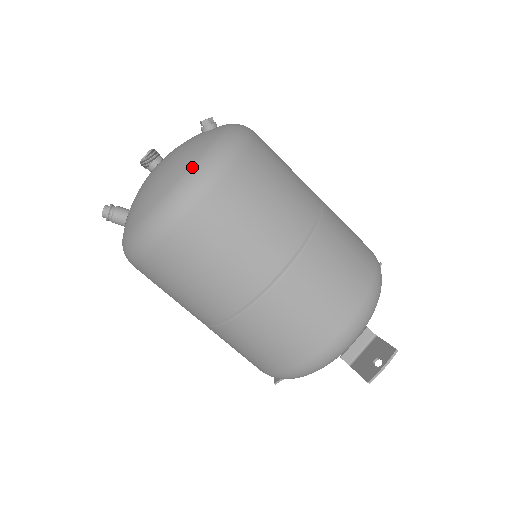
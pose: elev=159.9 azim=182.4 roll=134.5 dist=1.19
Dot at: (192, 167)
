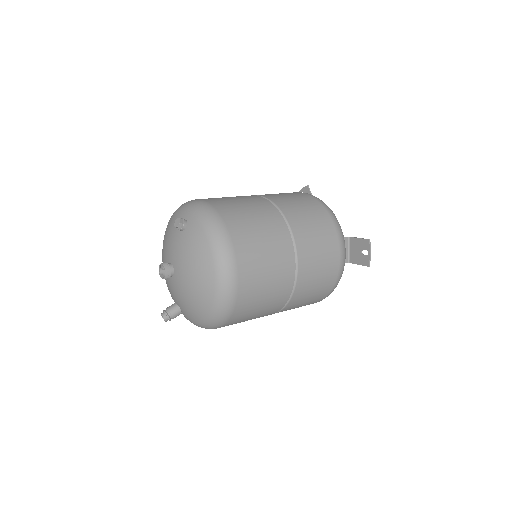
Dot at: (215, 264)
